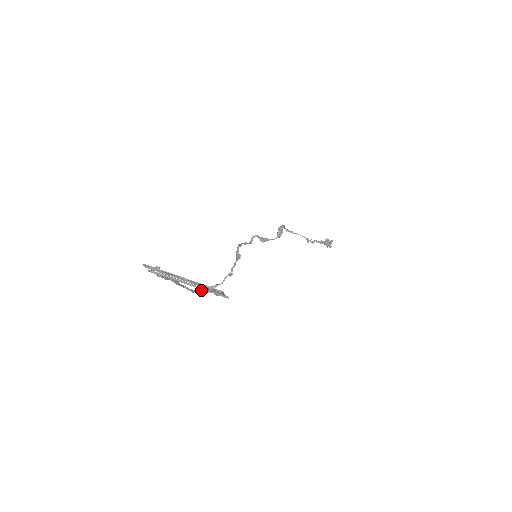
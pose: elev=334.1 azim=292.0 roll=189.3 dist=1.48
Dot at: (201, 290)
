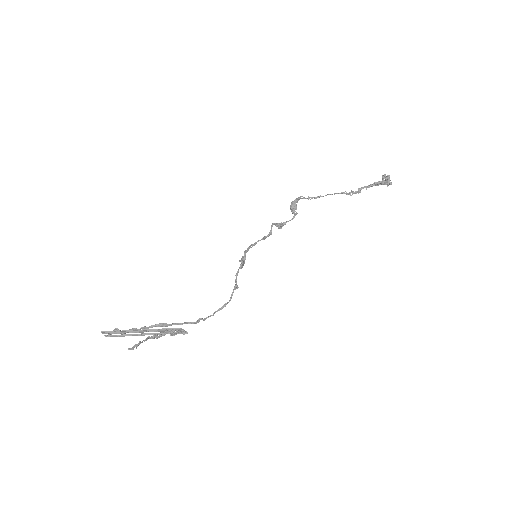
Dot at: (208, 317)
